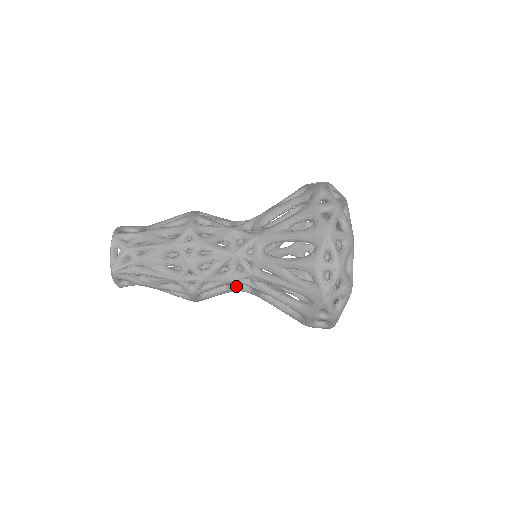
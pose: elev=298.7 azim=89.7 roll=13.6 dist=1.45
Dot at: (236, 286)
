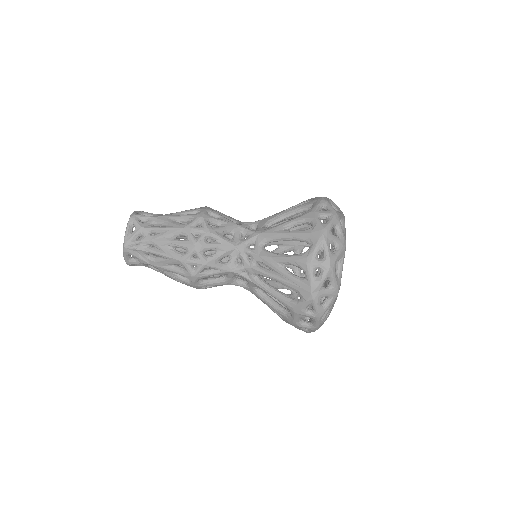
Dot at: (234, 279)
